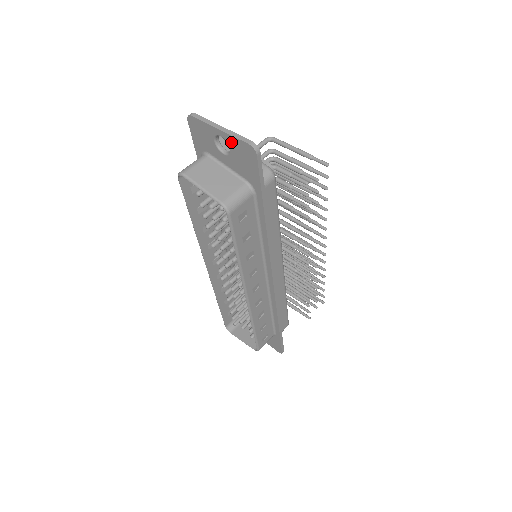
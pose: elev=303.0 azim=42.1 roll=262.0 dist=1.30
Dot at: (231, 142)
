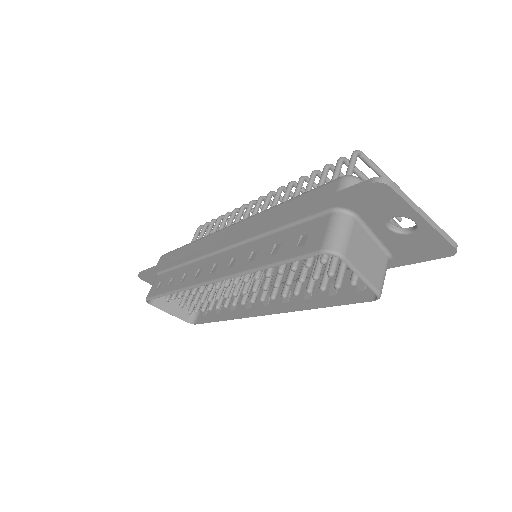
Dot at: (426, 233)
